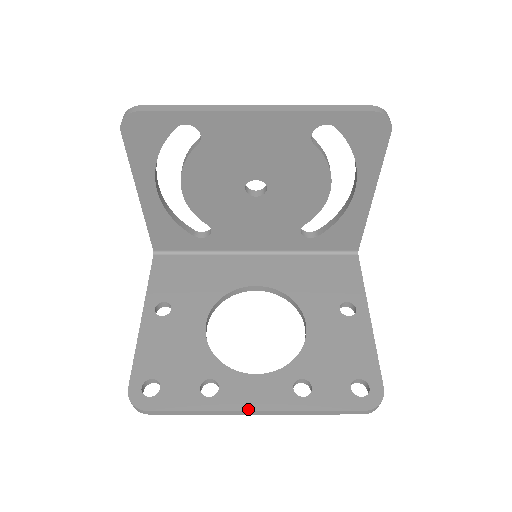
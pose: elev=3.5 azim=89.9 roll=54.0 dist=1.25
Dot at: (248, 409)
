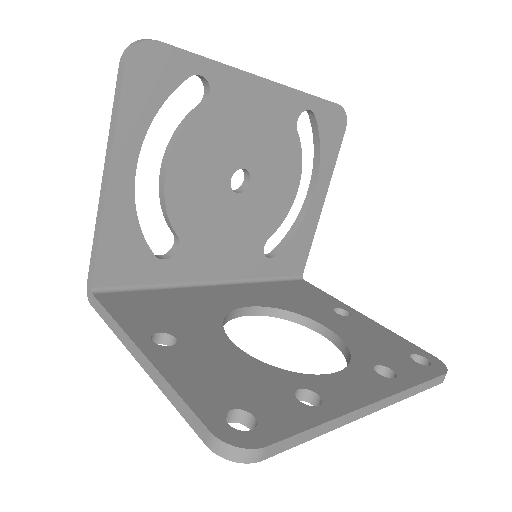
Dot at: (368, 403)
